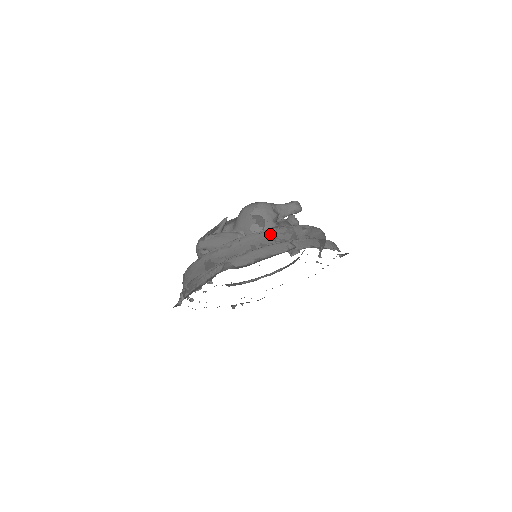
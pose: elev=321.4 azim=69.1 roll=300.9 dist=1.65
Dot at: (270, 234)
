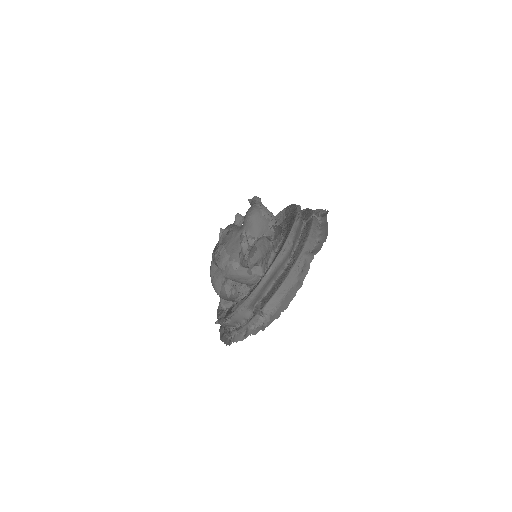
Dot at: (301, 218)
